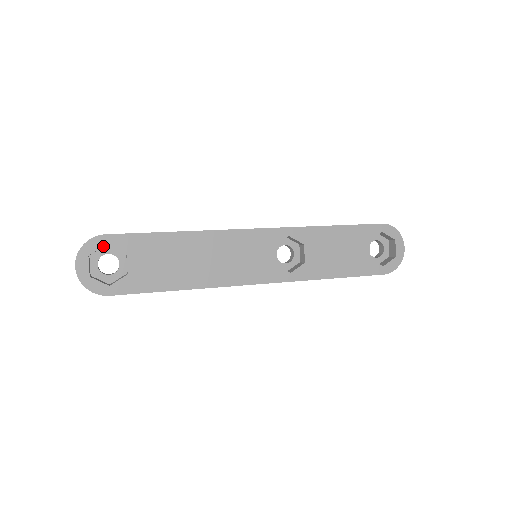
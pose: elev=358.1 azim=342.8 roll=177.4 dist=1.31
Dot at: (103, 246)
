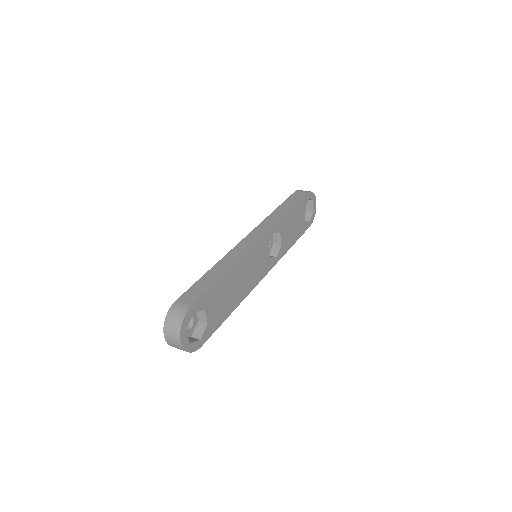
Dot at: (192, 315)
